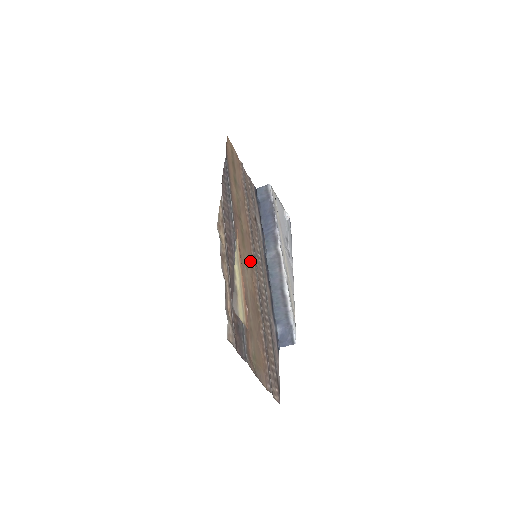
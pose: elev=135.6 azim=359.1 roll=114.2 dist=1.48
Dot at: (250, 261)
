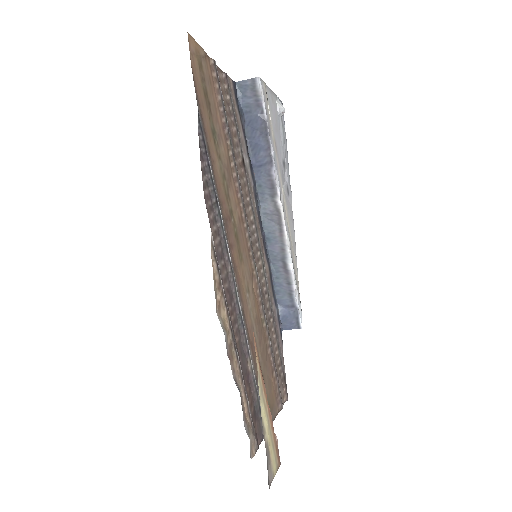
Dot at: (248, 266)
